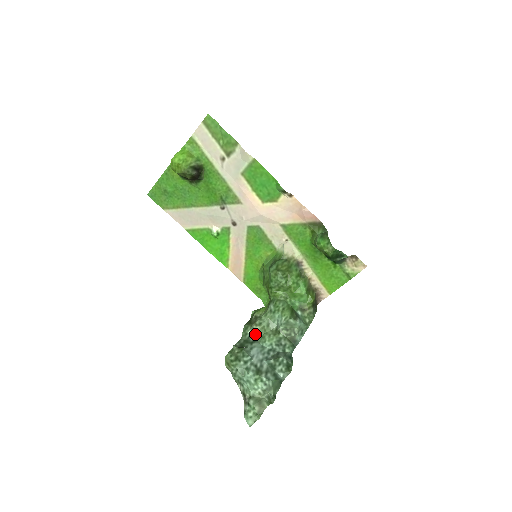
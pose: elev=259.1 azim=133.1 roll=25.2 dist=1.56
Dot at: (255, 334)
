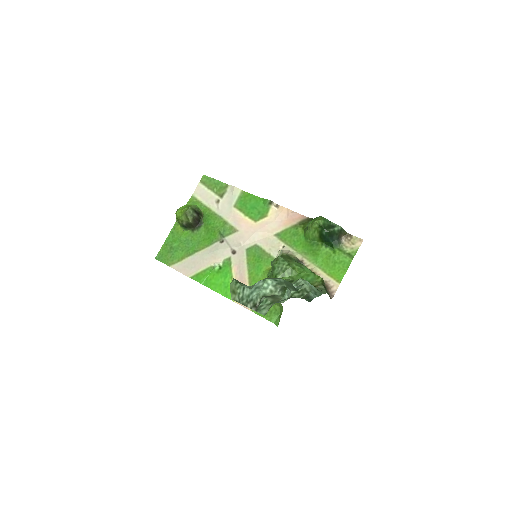
Dot at: occluded
